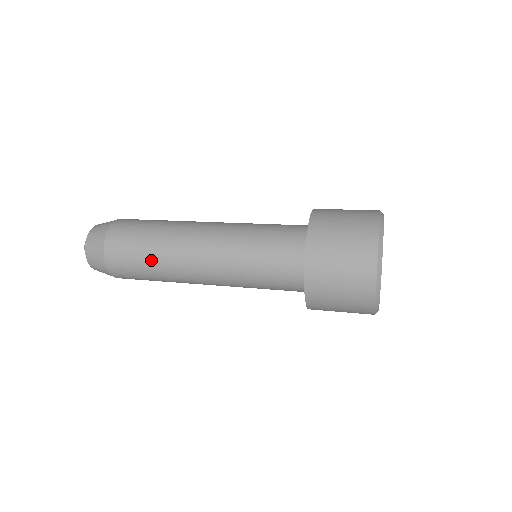
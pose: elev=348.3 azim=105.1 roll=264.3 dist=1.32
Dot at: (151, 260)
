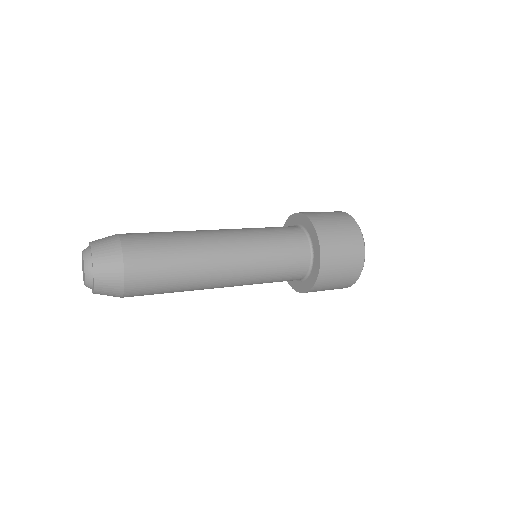
Dot at: (179, 274)
